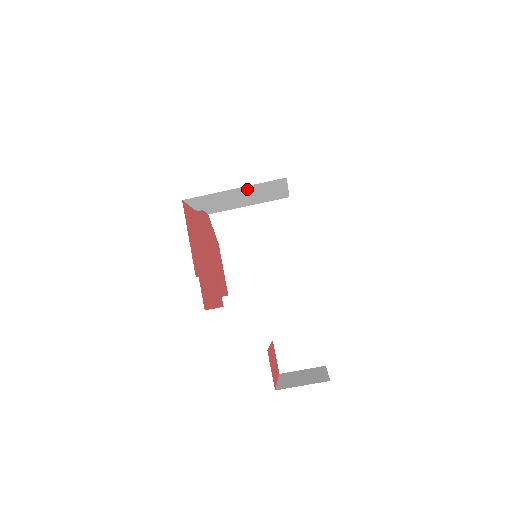
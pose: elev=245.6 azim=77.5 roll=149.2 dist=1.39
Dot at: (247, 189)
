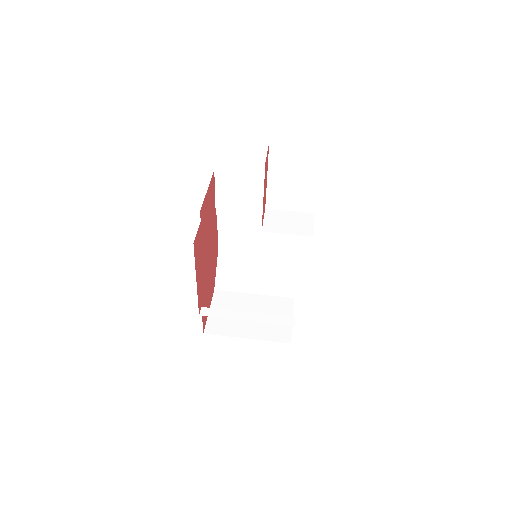
Dot at: occluded
